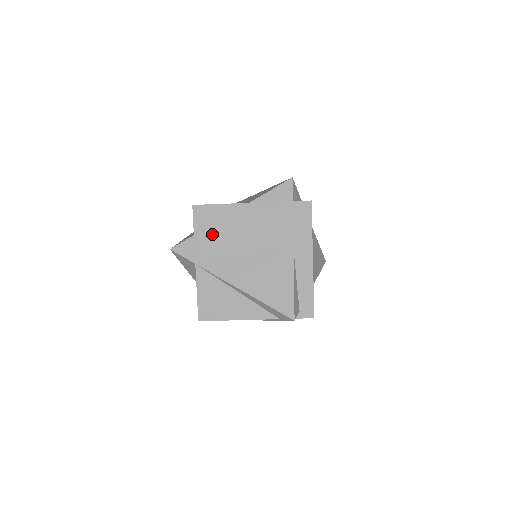
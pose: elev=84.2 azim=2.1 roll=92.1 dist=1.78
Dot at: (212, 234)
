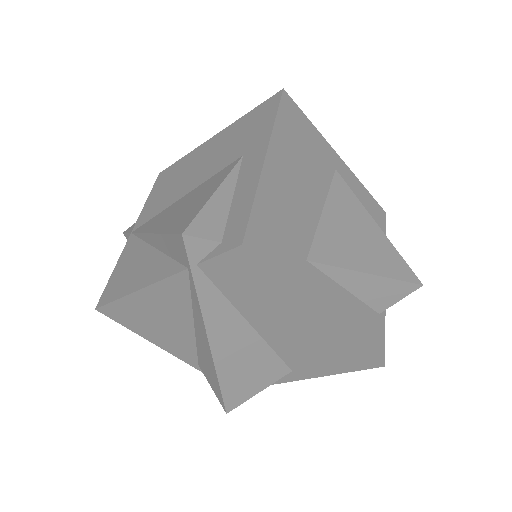
Dot at: (162, 191)
